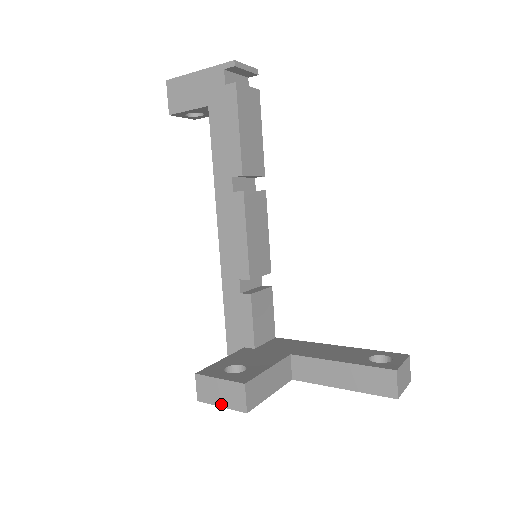
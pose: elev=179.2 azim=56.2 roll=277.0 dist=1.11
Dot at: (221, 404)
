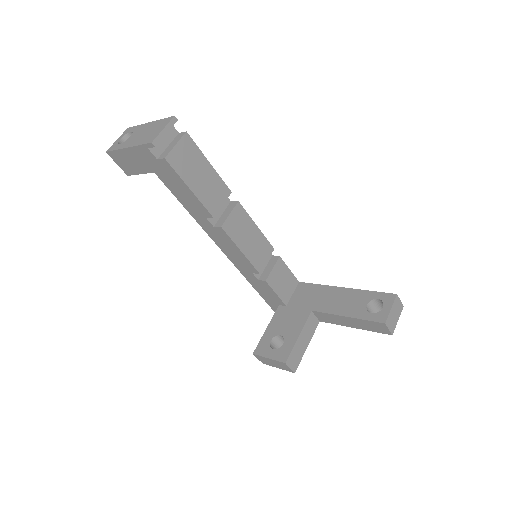
Dot at: (277, 367)
